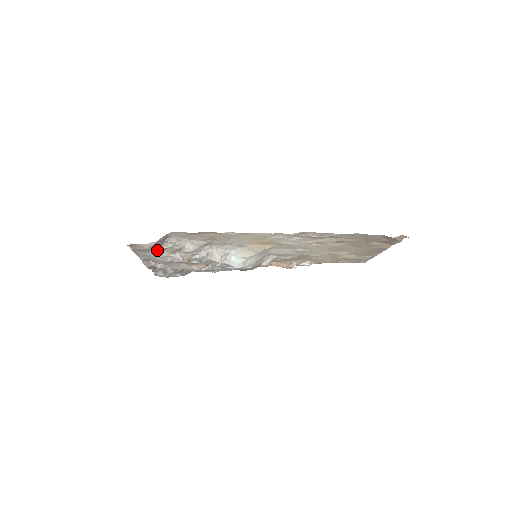
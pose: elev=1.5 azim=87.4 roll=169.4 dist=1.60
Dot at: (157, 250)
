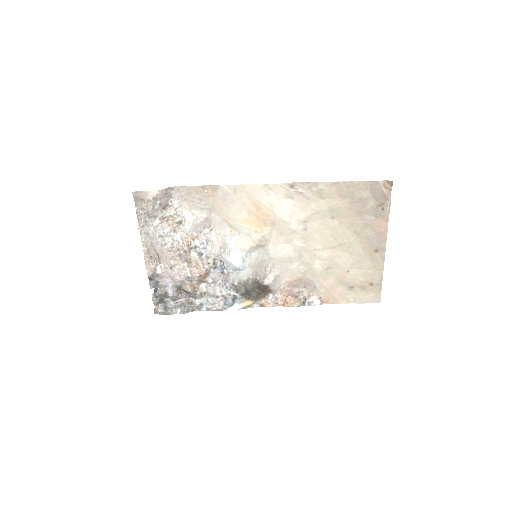
Dot at: (159, 219)
